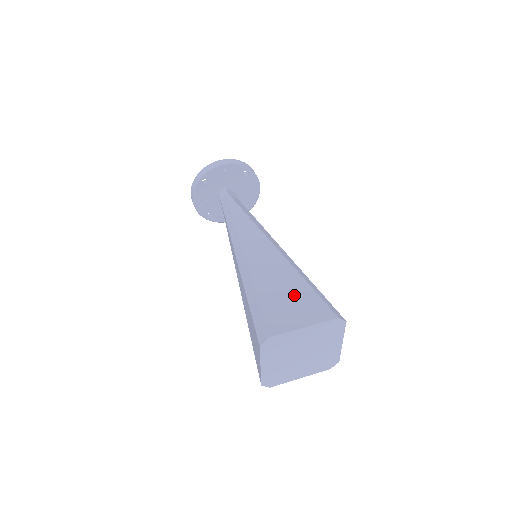
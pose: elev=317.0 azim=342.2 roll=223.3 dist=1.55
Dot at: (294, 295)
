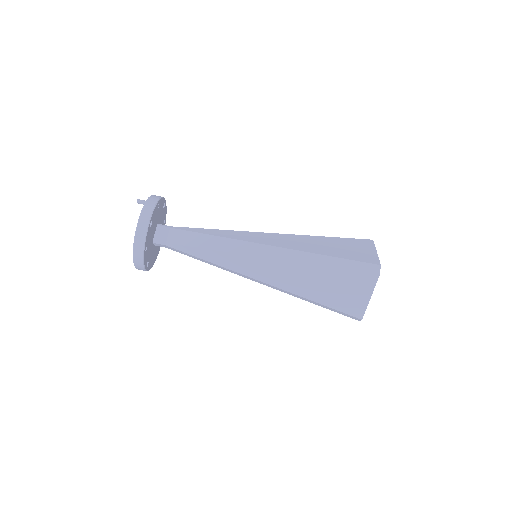
Dot at: (337, 284)
